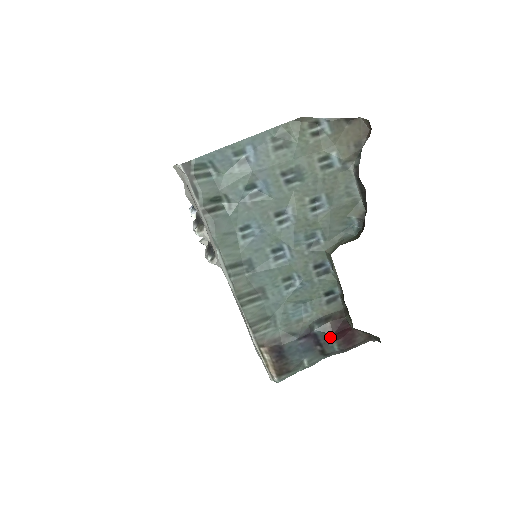
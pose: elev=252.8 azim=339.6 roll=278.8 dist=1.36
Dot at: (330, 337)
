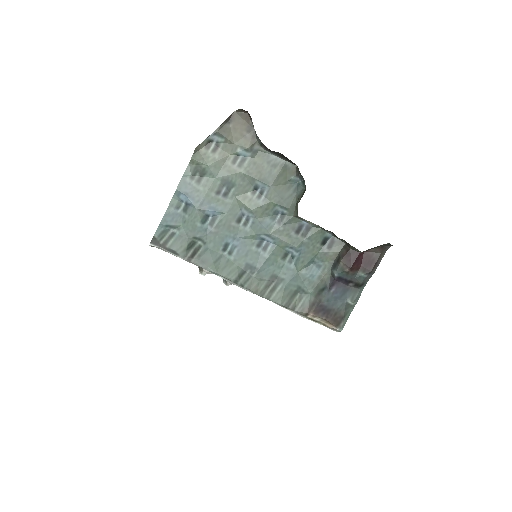
Dot at: (350, 271)
